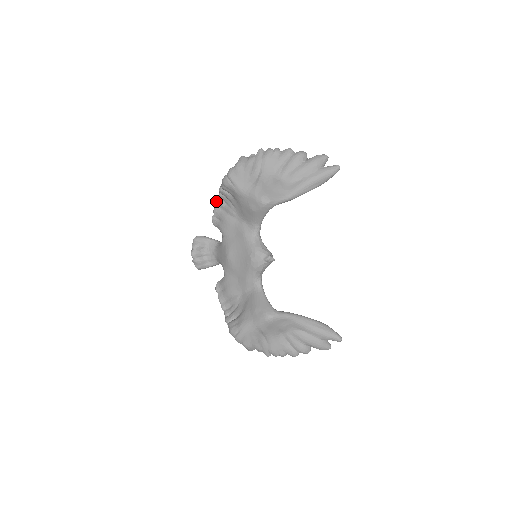
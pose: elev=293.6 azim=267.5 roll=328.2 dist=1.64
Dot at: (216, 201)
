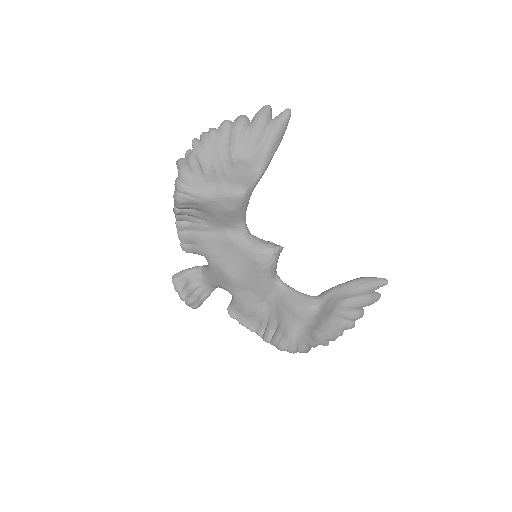
Dot at: (176, 226)
